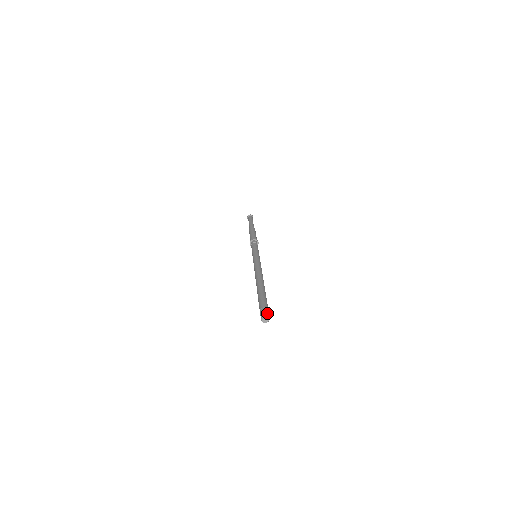
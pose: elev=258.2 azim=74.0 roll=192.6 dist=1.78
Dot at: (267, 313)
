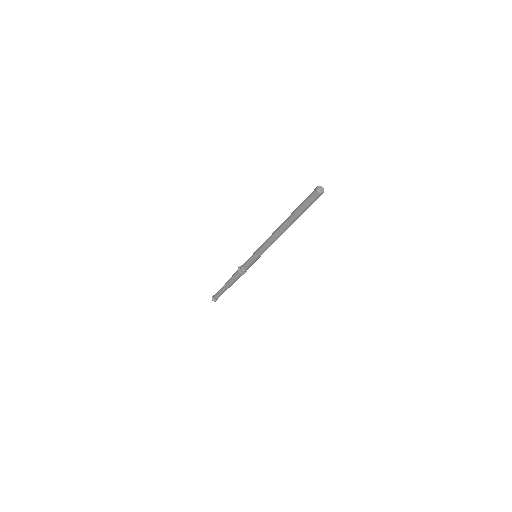
Dot at: occluded
